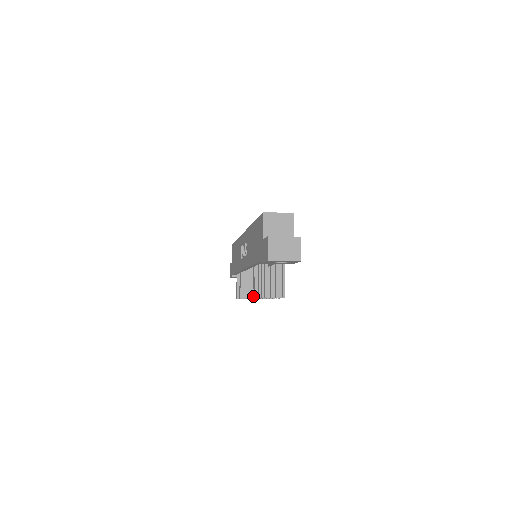
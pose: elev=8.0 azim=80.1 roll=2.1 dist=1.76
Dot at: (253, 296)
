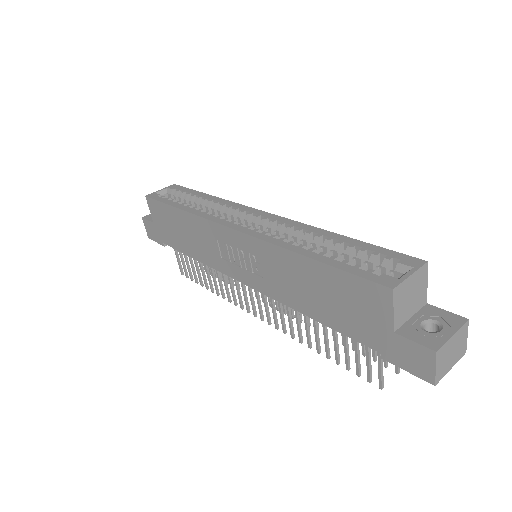
Dot at: (292, 337)
